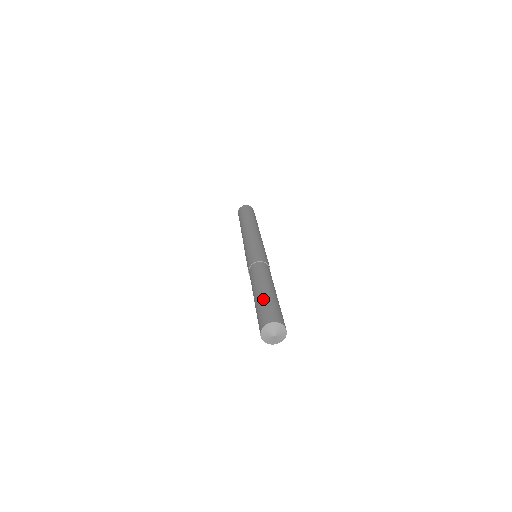
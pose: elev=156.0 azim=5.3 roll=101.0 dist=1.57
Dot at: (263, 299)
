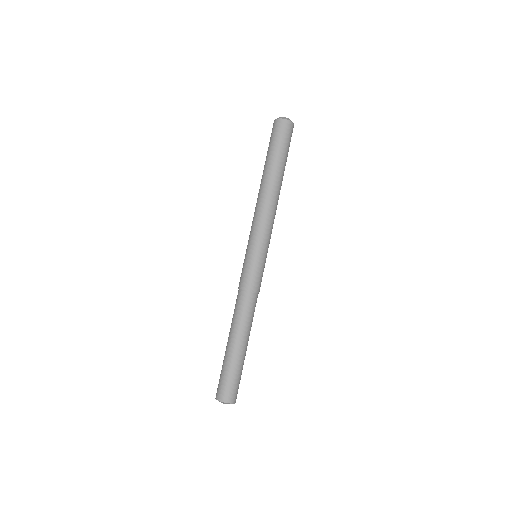
Dot at: (228, 363)
